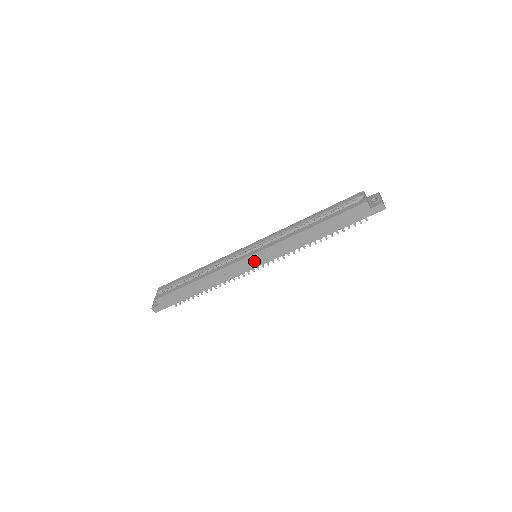
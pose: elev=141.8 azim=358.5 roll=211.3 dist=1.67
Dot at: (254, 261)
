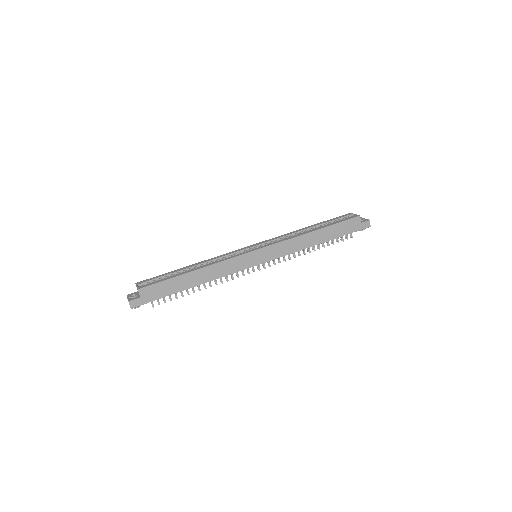
Dot at: (258, 257)
